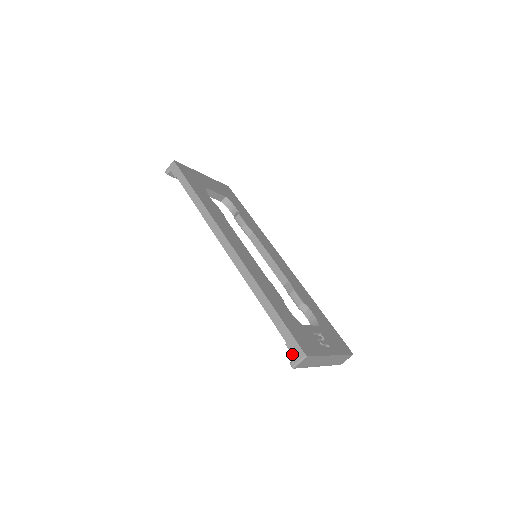
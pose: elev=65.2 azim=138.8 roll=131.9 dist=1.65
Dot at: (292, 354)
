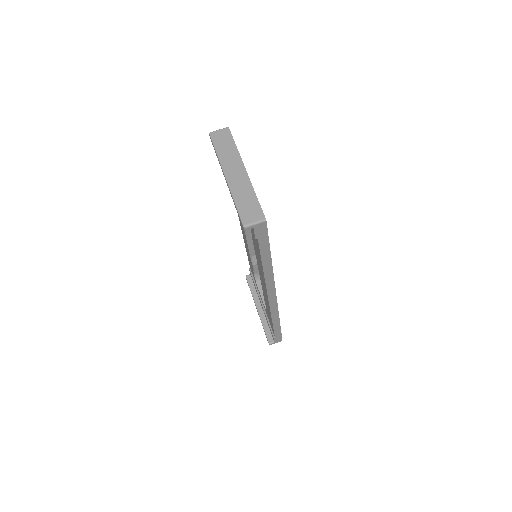
Dot at: occluded
